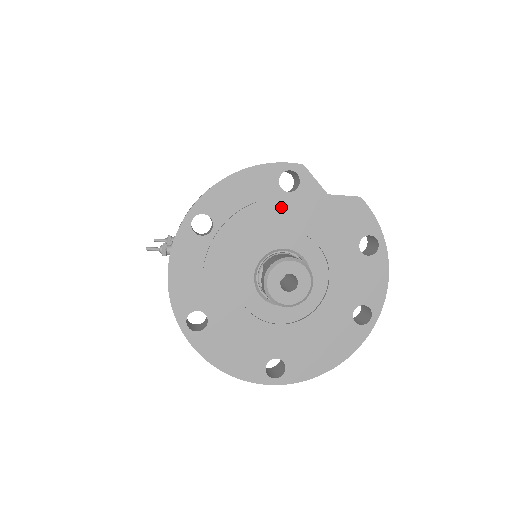
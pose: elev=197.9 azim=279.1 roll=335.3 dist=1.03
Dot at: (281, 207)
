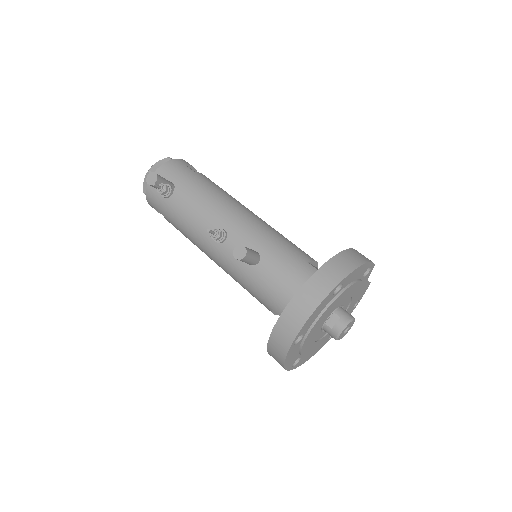
Dot at: (359, 285)
